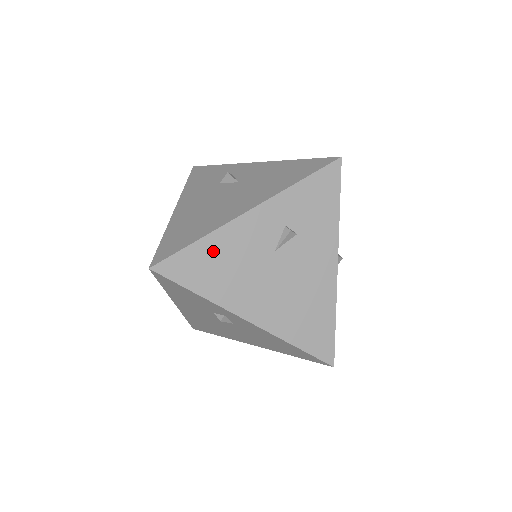
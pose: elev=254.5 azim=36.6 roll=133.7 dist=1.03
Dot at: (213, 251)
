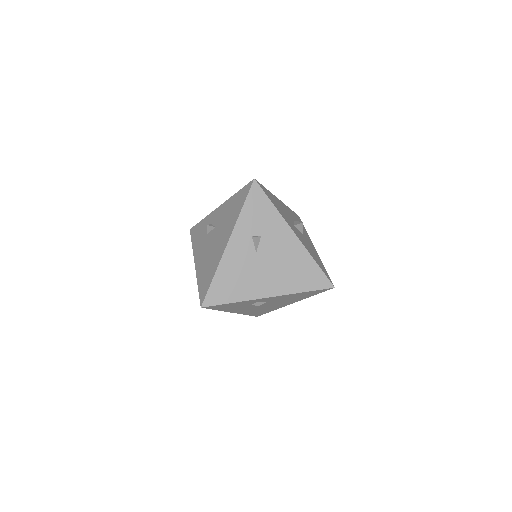
Dot at: (225, 276)
